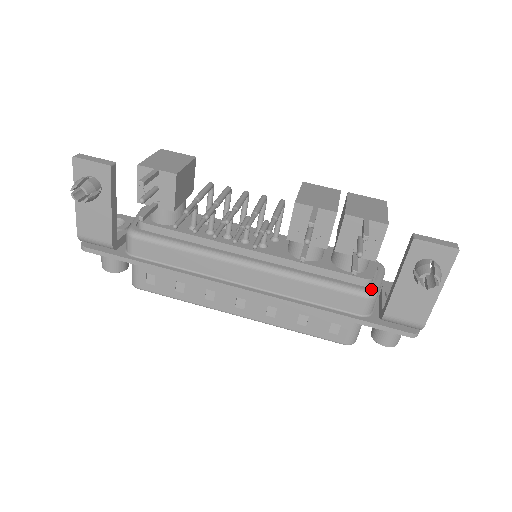
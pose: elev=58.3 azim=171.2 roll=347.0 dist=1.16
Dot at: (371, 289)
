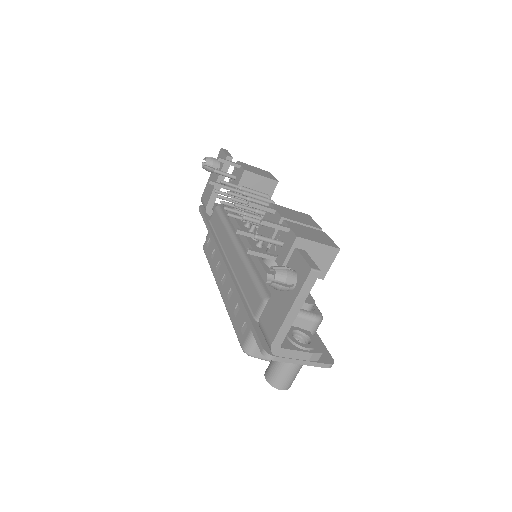
Dot at: occluded
